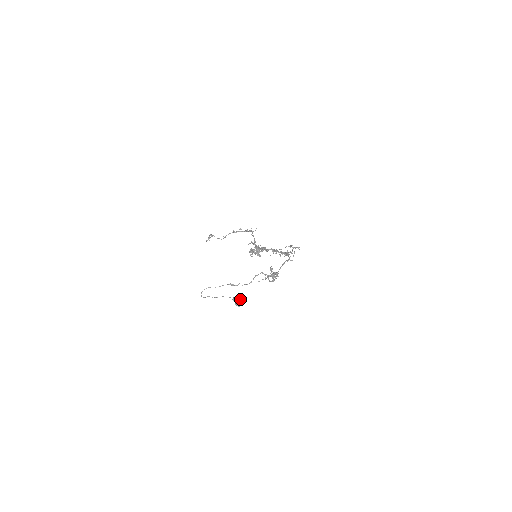
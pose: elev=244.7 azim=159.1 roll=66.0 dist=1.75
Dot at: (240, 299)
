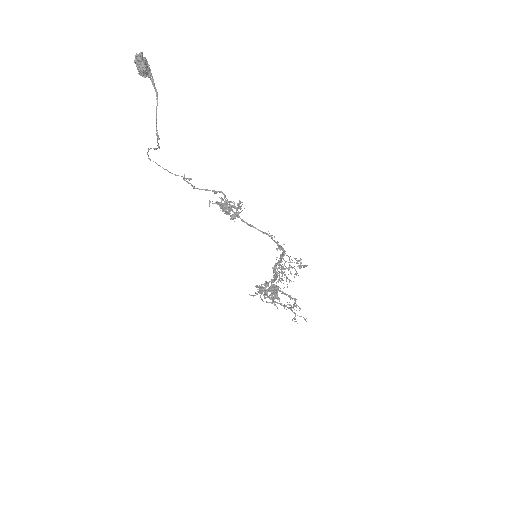
Dot at: occluded
